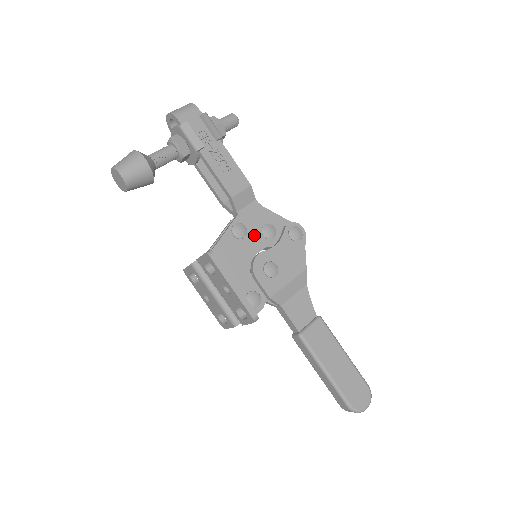
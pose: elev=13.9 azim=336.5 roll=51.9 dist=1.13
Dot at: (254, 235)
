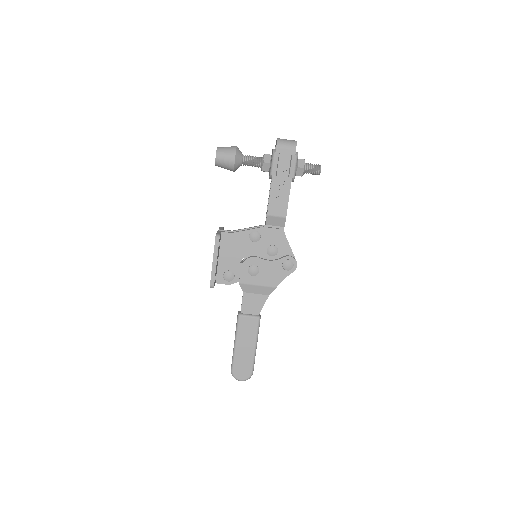
Dot at: (262, 245)
